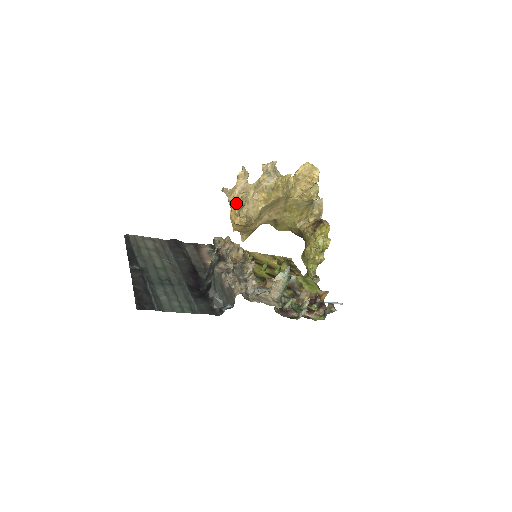
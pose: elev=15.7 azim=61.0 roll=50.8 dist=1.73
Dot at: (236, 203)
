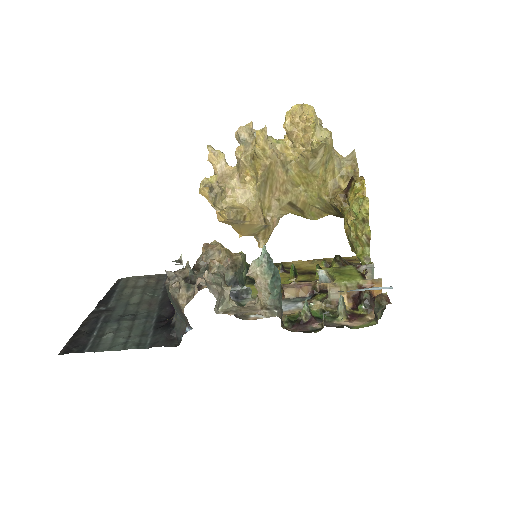
Dot at: (203, 192)
